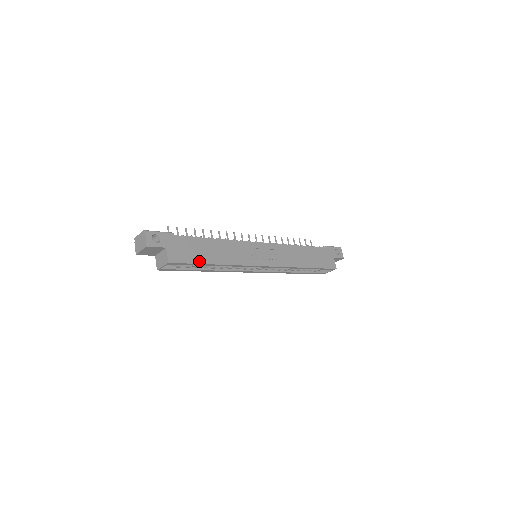
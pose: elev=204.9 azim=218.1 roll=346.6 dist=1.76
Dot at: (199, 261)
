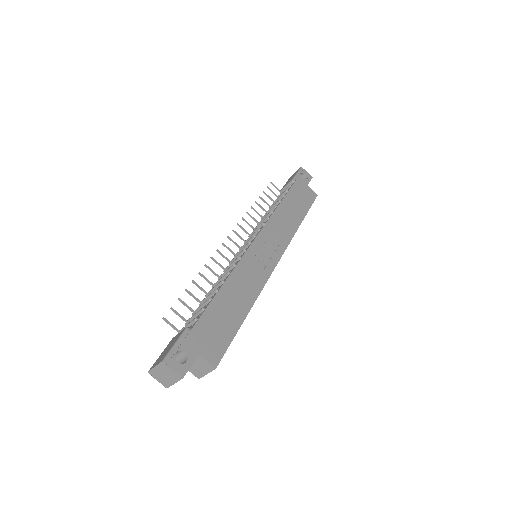
Dot at: (234, 330)
